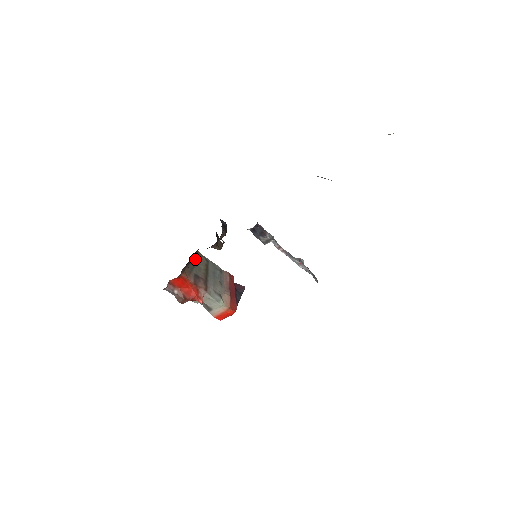
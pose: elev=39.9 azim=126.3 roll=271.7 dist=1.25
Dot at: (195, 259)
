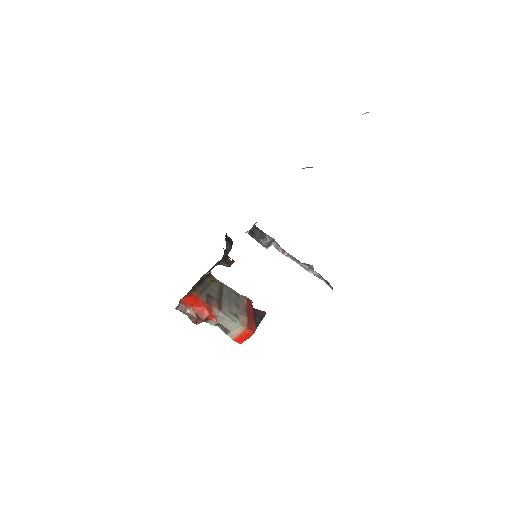
Dot at: (208, 281)
